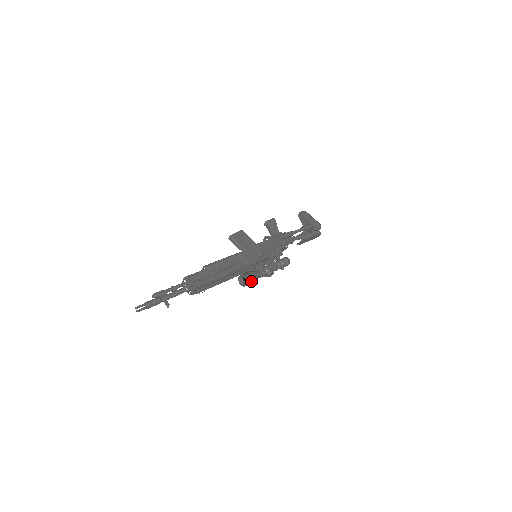
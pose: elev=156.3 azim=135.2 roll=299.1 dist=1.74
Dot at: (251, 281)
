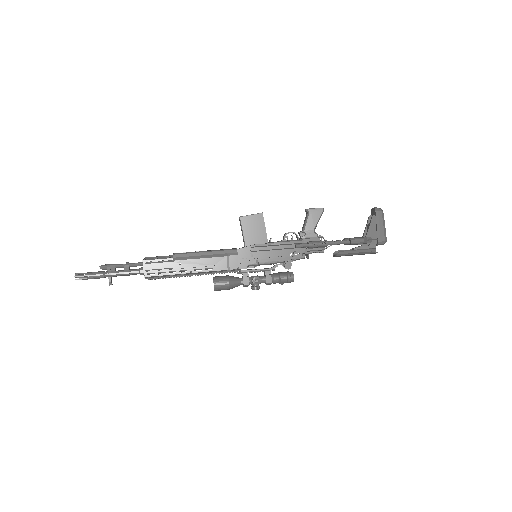
Dot at: (223, 289)
